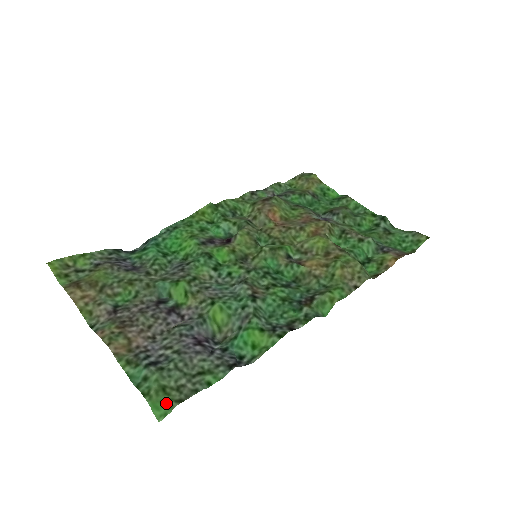
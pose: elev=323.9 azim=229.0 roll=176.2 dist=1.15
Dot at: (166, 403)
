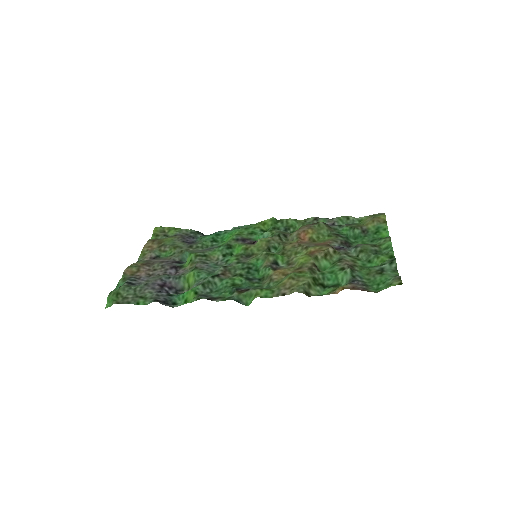
Dot at: (113, 301)
